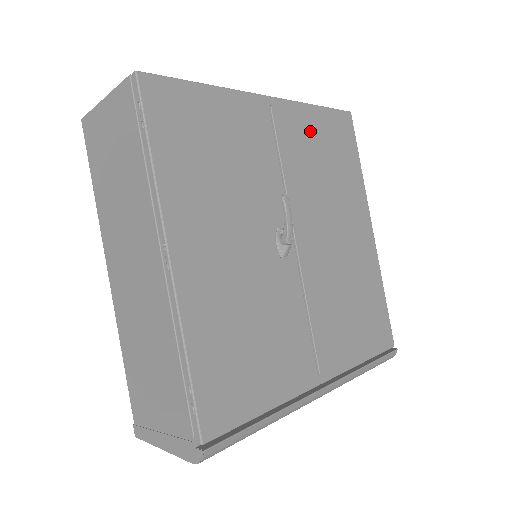
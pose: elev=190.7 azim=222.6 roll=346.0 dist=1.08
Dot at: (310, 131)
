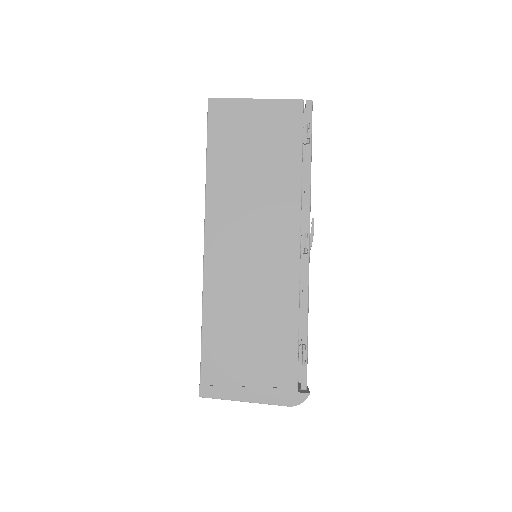
Dot at: occluded
